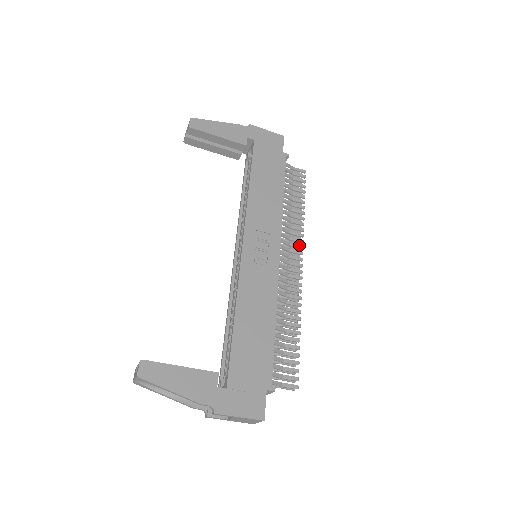
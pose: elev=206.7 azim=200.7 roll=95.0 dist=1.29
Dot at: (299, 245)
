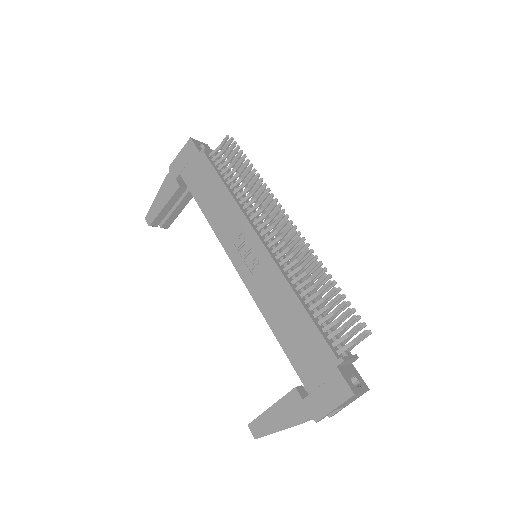
Dot at: (271, 206)
